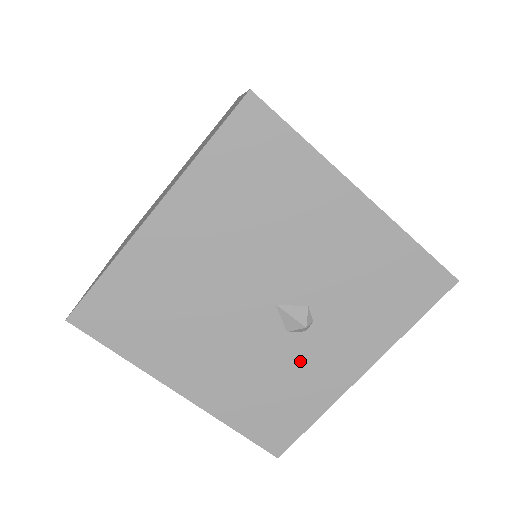
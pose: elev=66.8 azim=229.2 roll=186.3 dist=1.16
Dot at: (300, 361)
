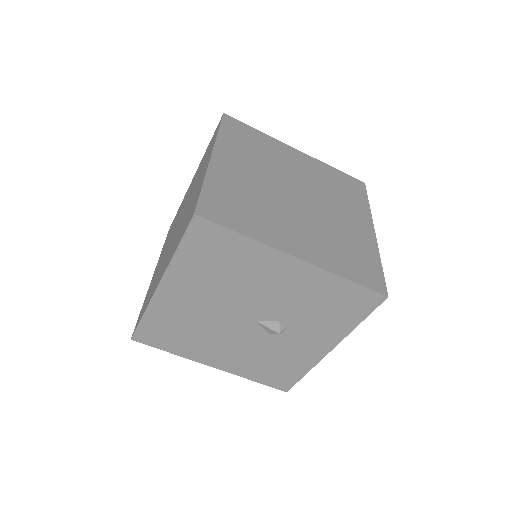
Dot at: (284, 347)
